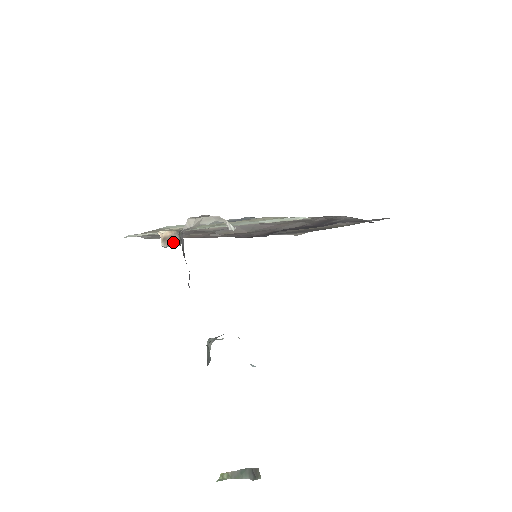
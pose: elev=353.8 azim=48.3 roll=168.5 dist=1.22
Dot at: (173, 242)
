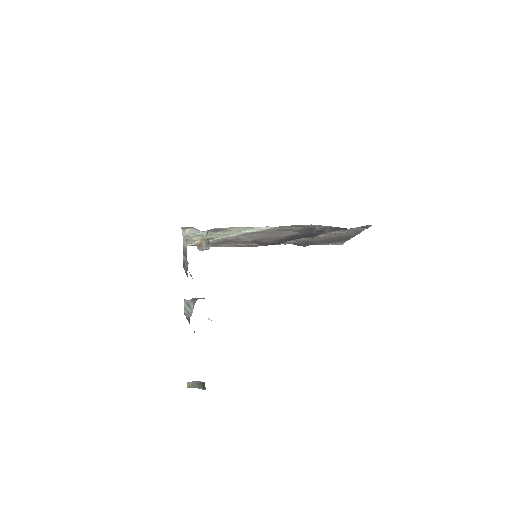
Dot at: (202, 247)
